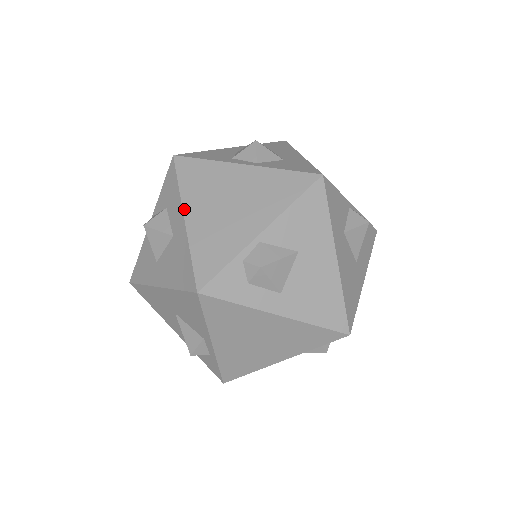
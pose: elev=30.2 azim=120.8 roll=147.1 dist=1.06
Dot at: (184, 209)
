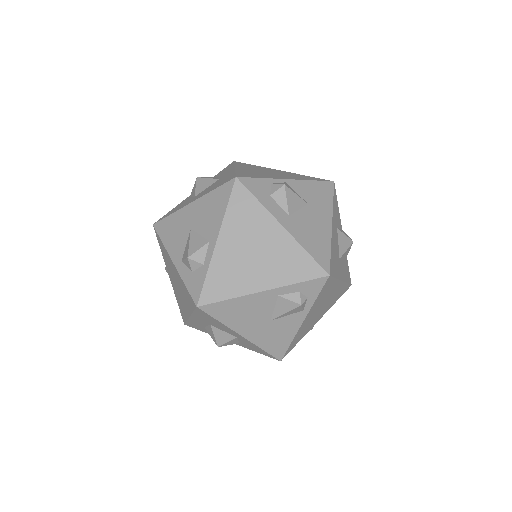
Dot at: (236, 167)
